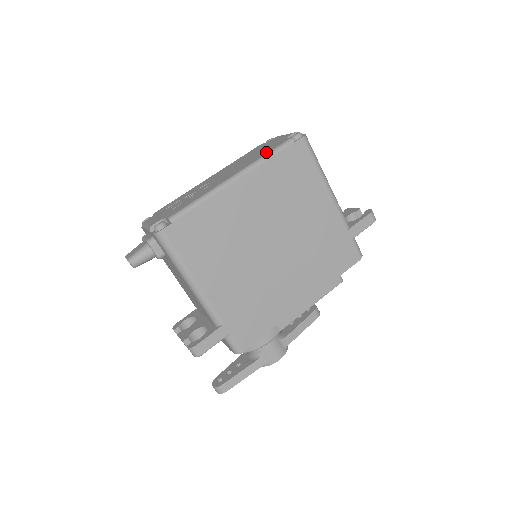
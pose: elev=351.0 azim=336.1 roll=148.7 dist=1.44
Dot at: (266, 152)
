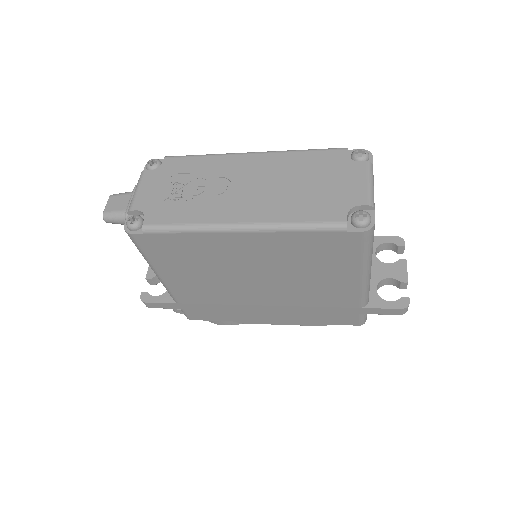
Dot at: (305, 216)
